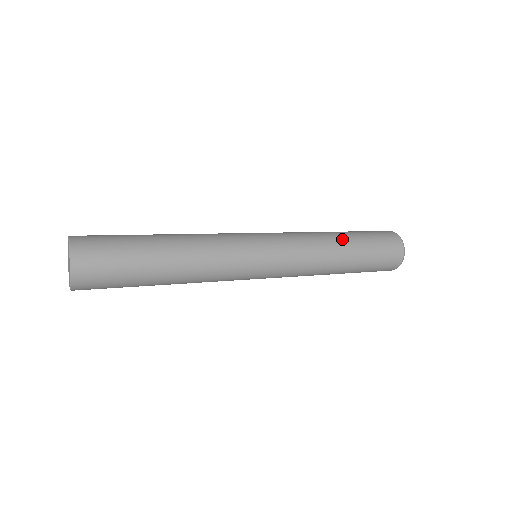
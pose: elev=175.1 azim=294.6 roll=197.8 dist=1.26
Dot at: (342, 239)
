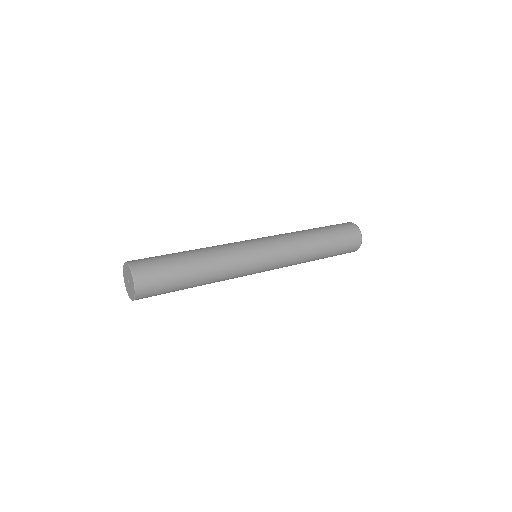
Dot at: (320, 244)
